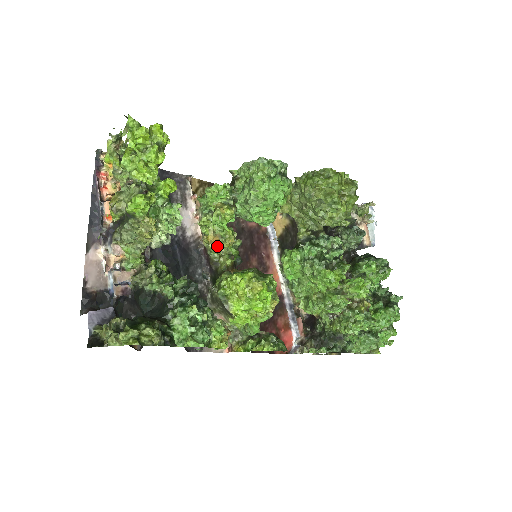
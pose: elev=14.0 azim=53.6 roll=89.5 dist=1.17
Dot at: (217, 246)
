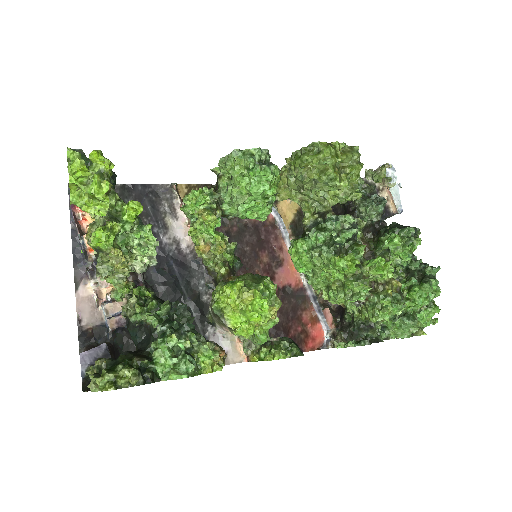
Dot at: (211, 254)
